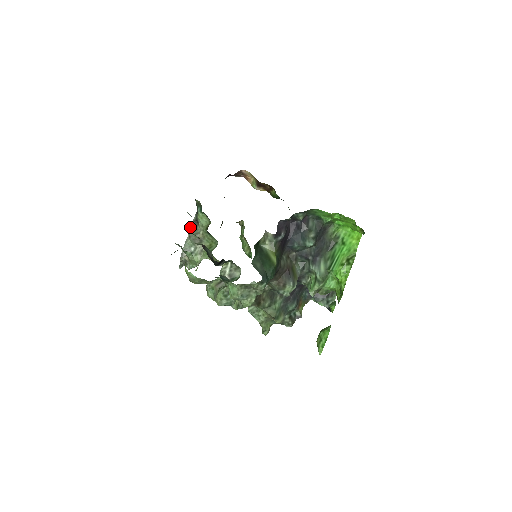
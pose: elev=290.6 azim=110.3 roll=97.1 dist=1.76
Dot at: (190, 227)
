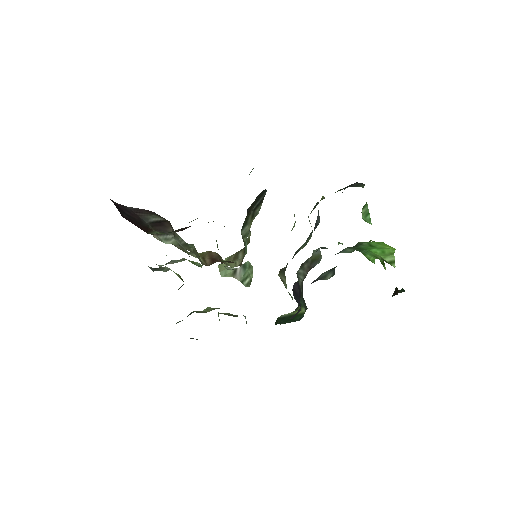
Dot at: occluded
